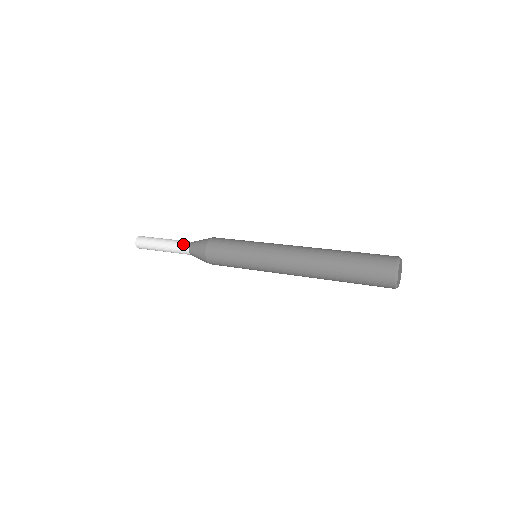
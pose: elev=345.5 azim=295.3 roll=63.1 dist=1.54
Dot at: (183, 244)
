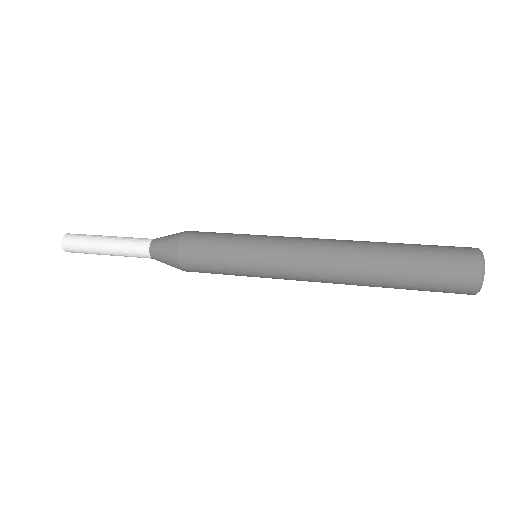
Dot at: (139, 251)
